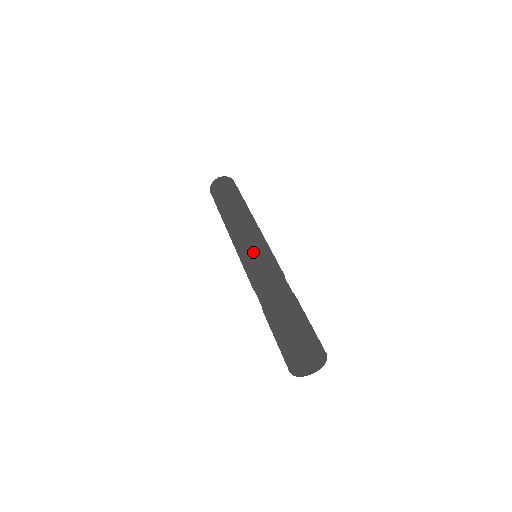
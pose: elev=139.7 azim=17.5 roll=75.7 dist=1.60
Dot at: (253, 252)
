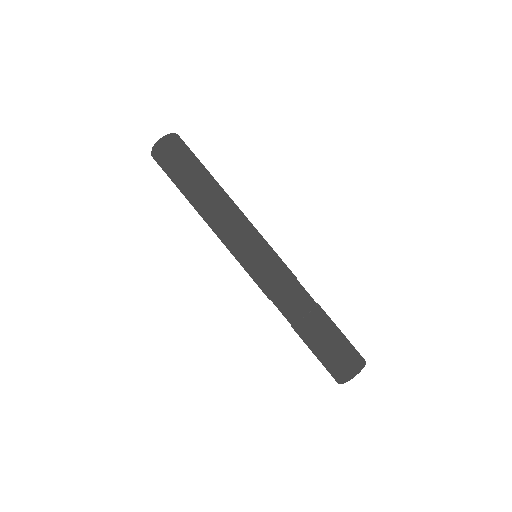
Dot at: (272, 257)
